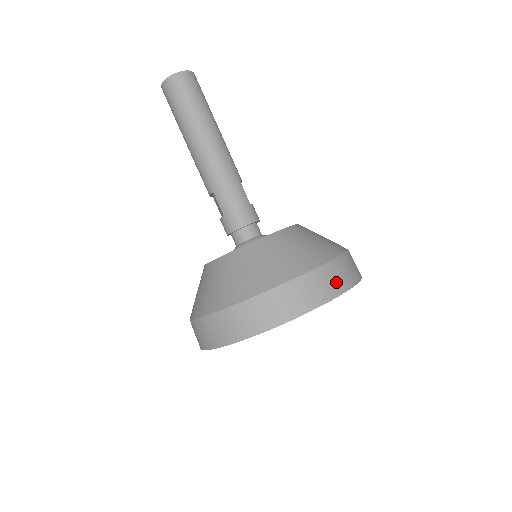
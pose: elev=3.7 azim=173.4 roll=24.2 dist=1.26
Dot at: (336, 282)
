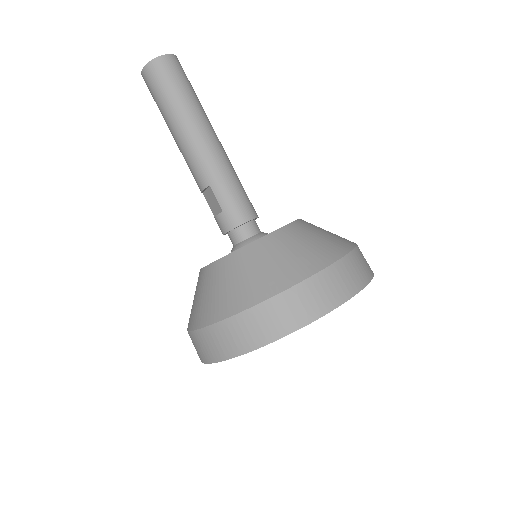
Dot at: (363, 270)
